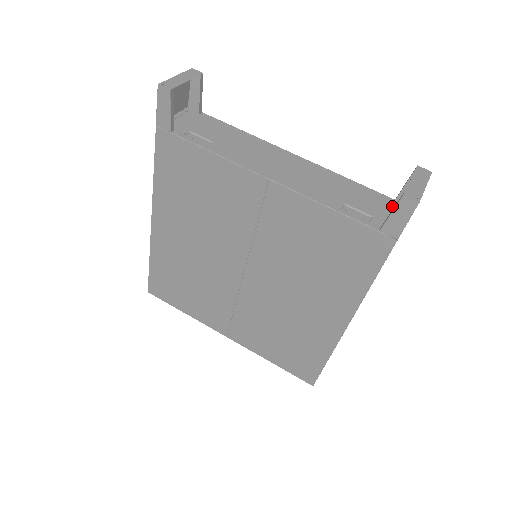
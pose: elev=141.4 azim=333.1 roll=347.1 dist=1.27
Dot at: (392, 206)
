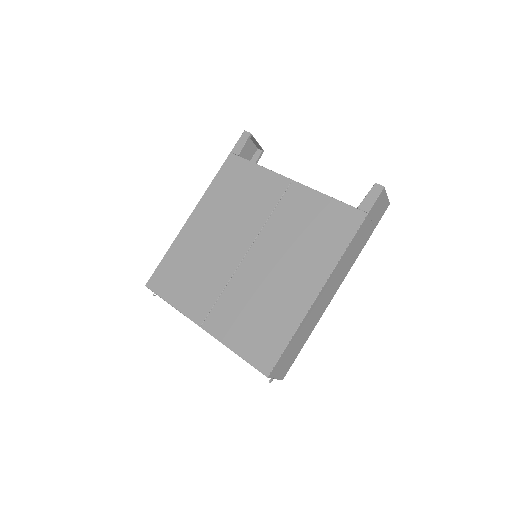
Dot at: occluded
